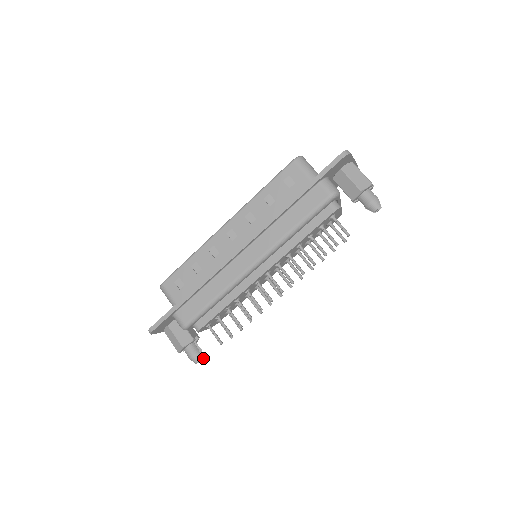
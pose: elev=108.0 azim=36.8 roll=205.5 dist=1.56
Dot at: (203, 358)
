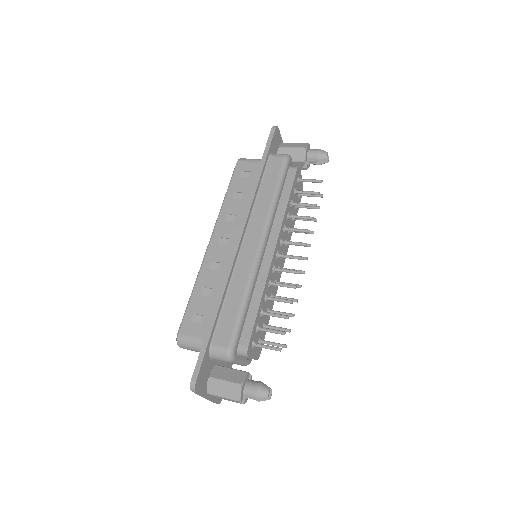
Dot at: (270, 390)
